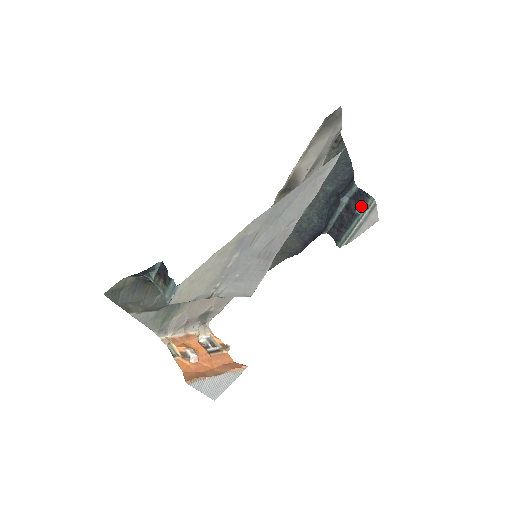
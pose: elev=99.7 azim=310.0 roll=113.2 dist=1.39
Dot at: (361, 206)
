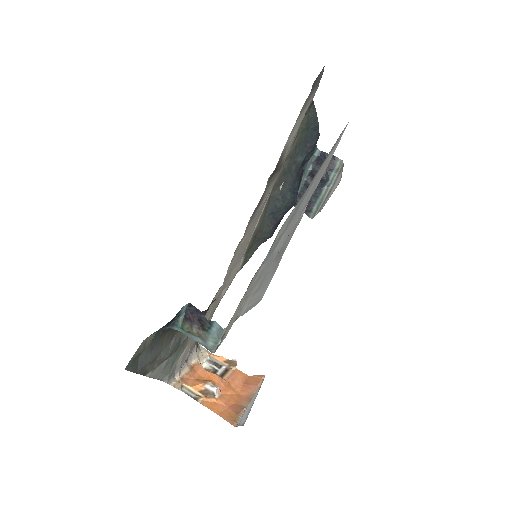
Dot at: (329, 170)
